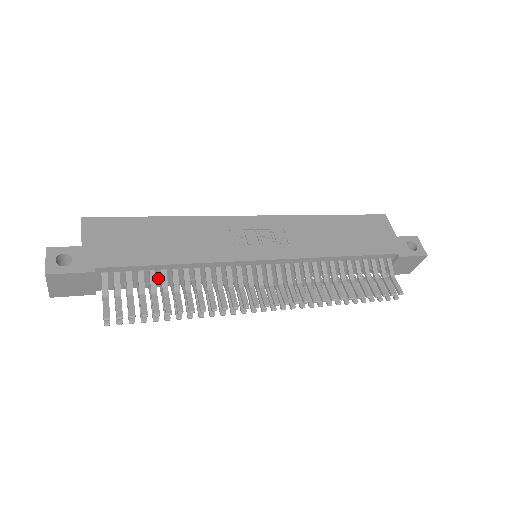
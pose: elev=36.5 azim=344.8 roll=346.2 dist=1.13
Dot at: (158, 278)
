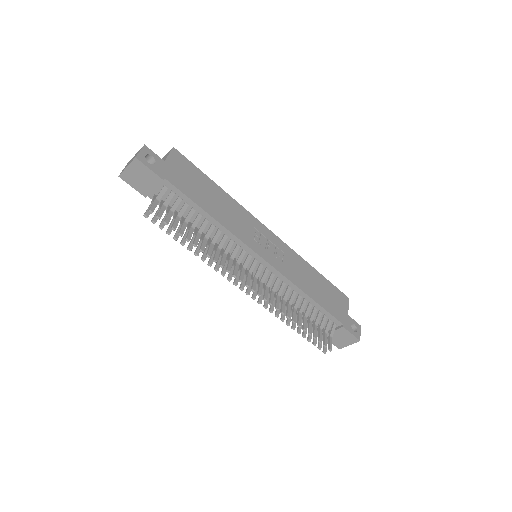
Dot at: (191, 218)
